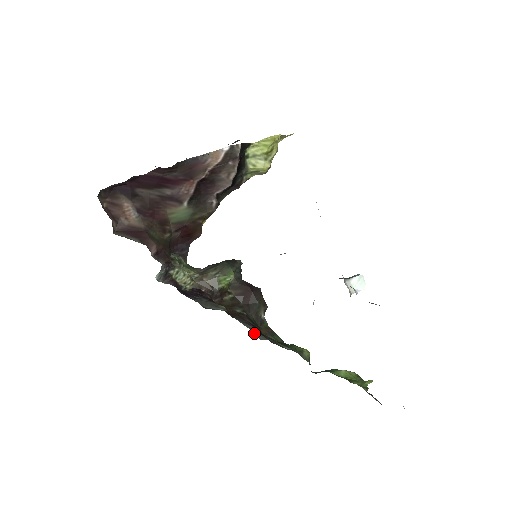
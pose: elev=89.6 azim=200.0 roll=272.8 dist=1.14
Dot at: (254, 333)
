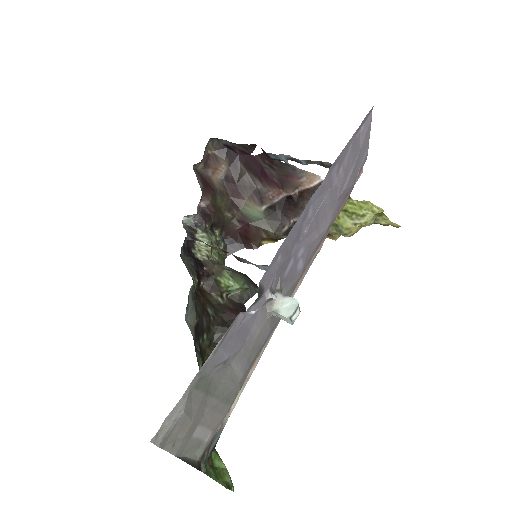
Dot at: (189, 315)
